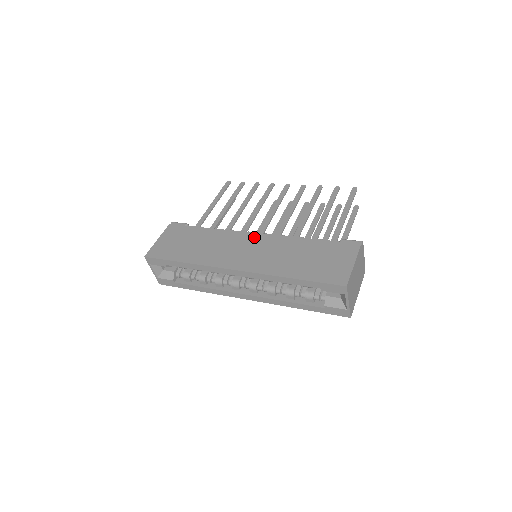
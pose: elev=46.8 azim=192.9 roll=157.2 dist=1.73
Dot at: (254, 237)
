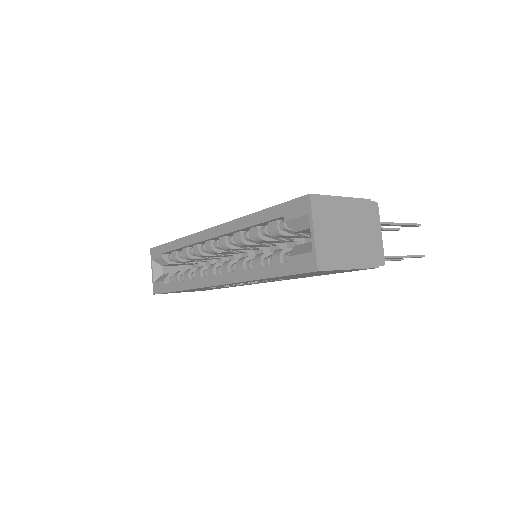
Dot at: occluded
